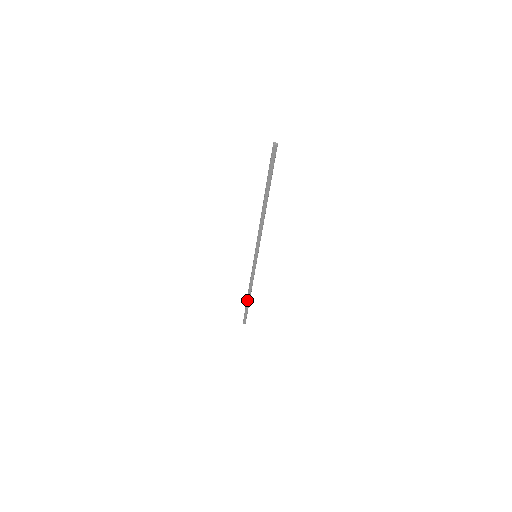
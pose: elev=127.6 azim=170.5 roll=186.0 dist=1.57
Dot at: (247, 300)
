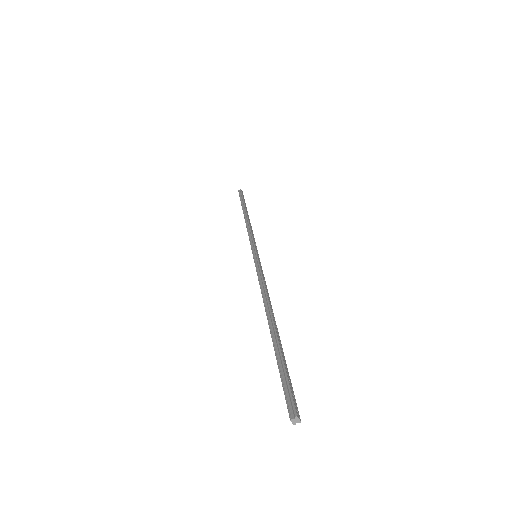
Dot at: (243, 211)
